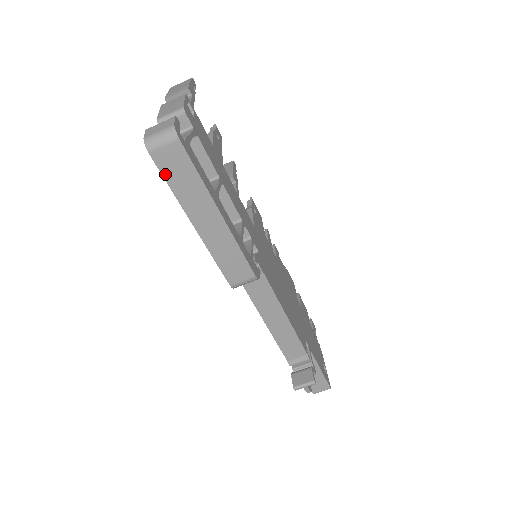
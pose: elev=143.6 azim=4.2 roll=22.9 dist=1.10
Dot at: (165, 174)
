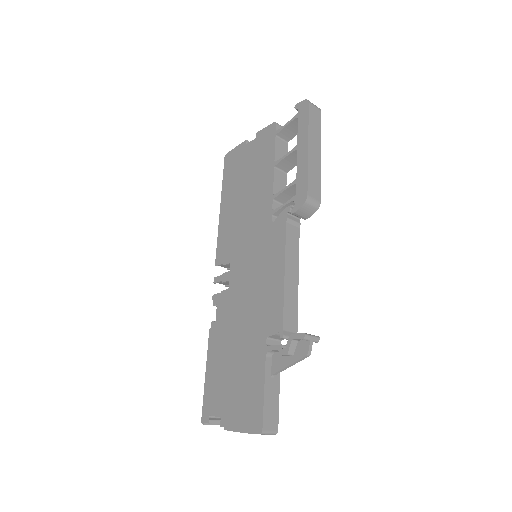
Dot at: (310, 115)
